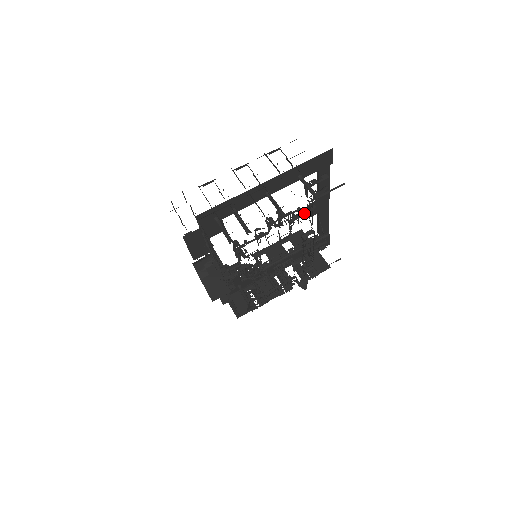
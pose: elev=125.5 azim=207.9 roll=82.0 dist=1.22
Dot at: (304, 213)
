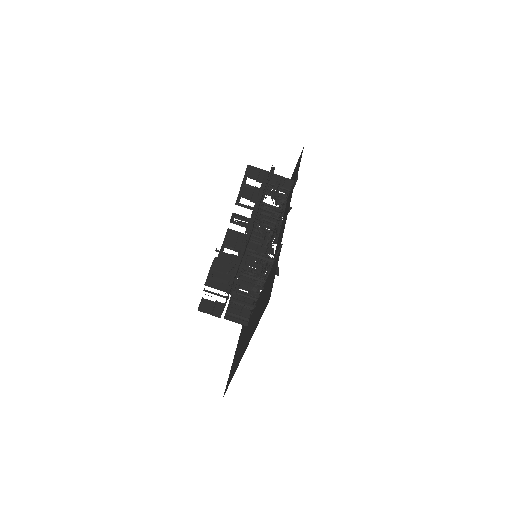
Dot at: occluded
